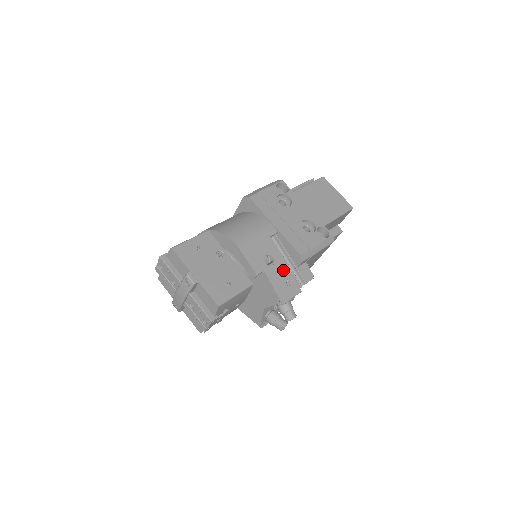
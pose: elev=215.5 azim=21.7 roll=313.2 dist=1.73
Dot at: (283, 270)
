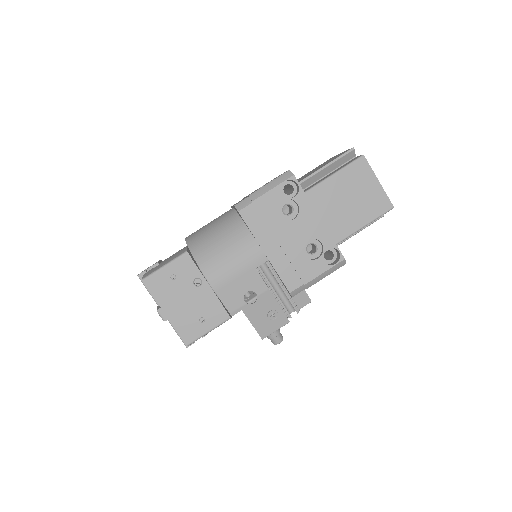
Dot at: (268, 304)
